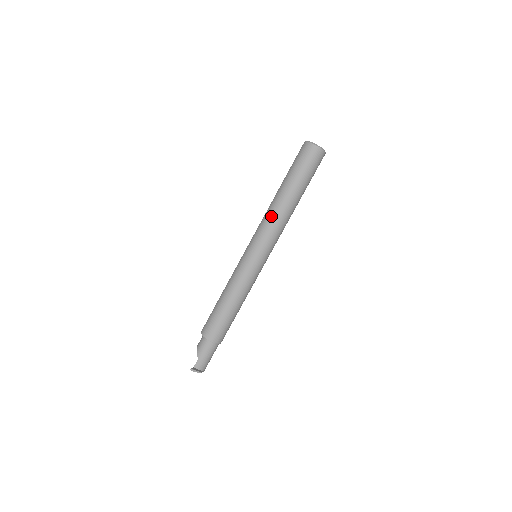
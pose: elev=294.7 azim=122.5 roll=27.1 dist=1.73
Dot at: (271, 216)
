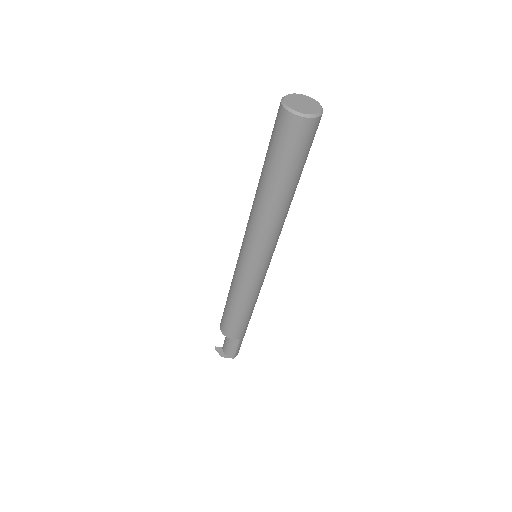
Dot at: occluded
